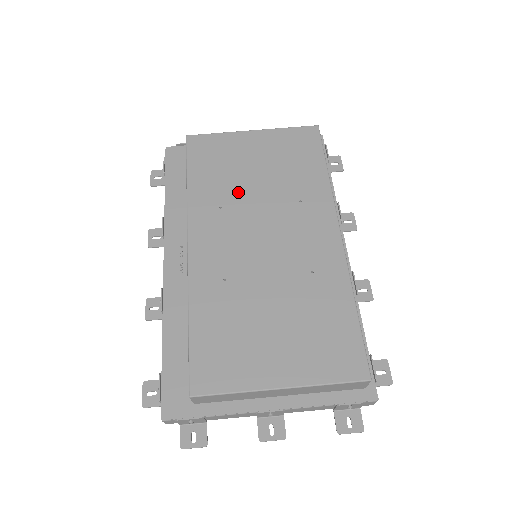
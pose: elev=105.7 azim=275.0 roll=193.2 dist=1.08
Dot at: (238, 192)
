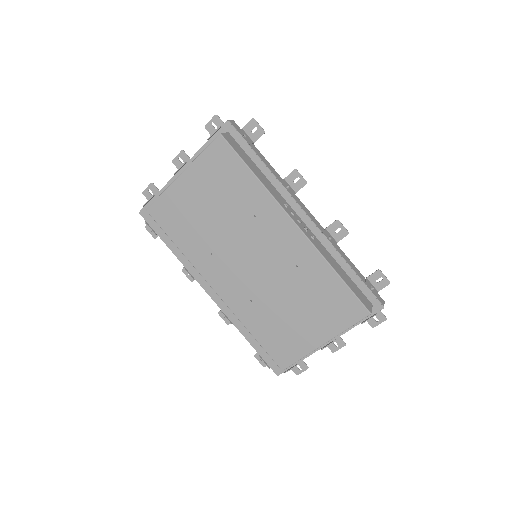
Dot at: (212, 235)
